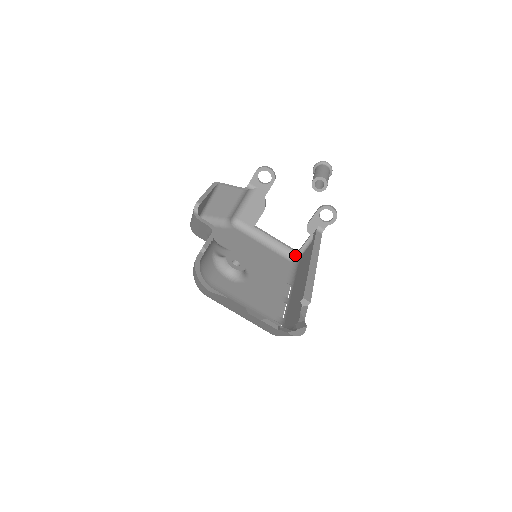
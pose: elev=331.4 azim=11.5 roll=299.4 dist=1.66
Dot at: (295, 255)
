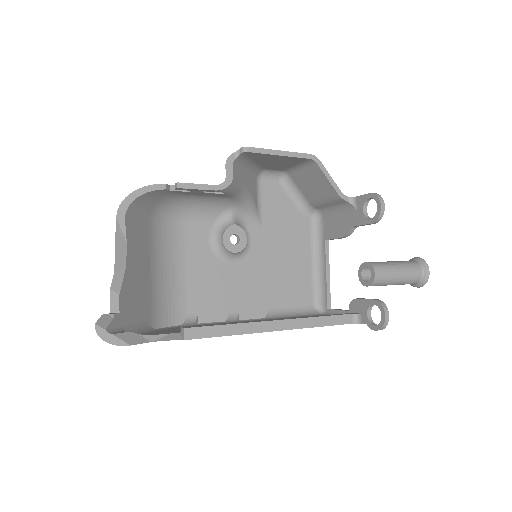
Dot at: (325, 307)
